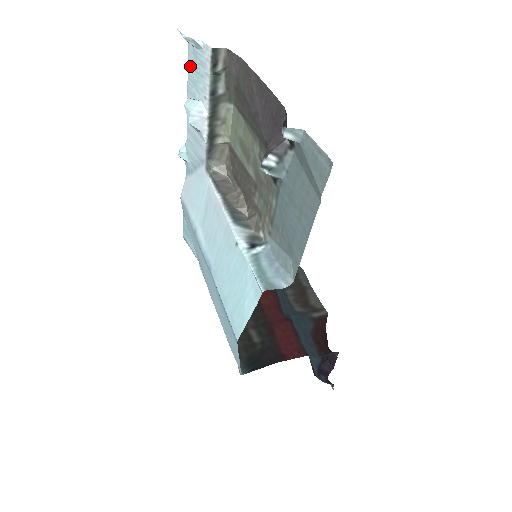
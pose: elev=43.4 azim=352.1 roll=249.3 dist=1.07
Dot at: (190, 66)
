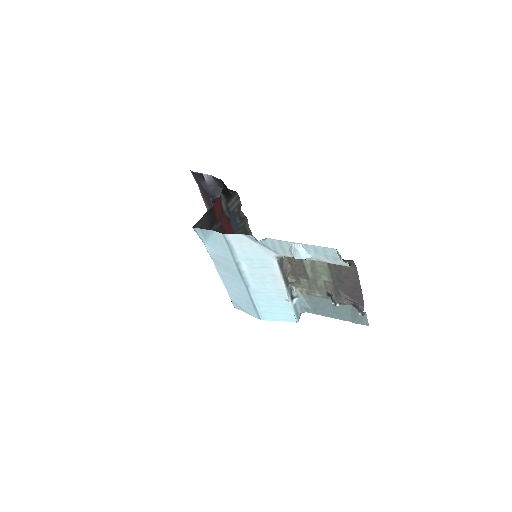
Dot at: (323, 249)
